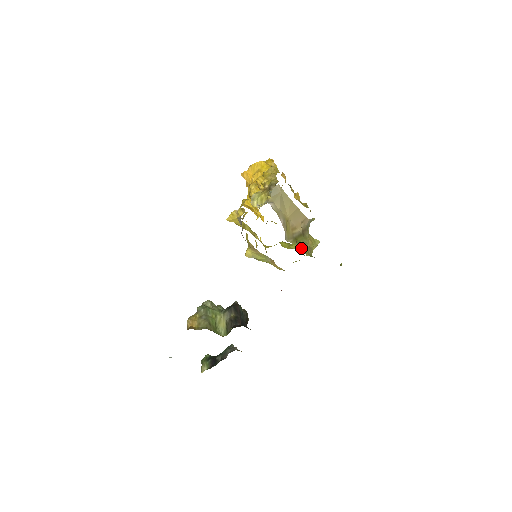
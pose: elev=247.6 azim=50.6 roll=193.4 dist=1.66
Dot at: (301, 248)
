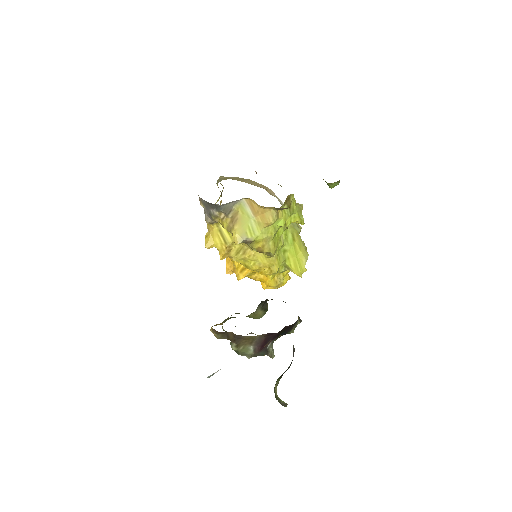
Dot at: occluded
